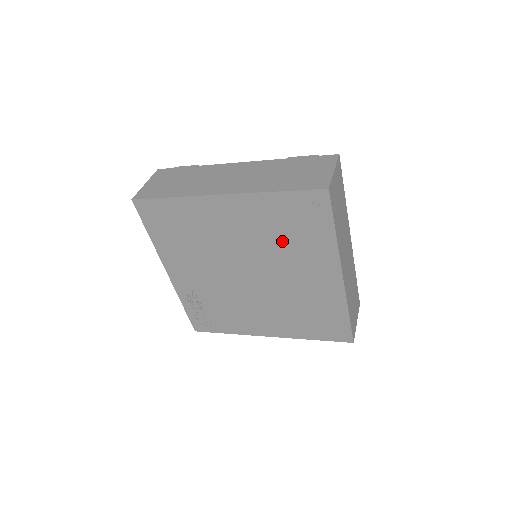
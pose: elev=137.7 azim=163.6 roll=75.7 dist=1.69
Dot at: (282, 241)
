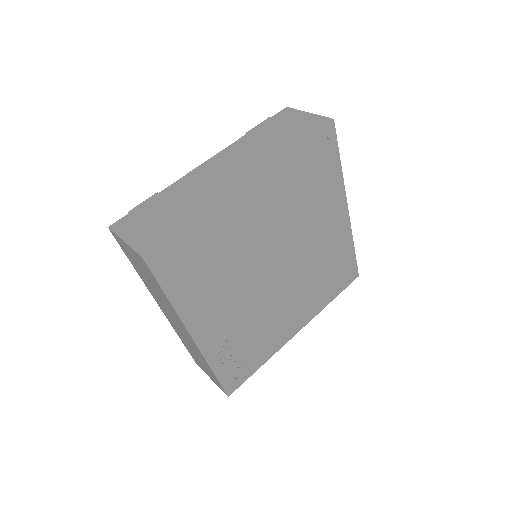
Dot at: (303, 203)
